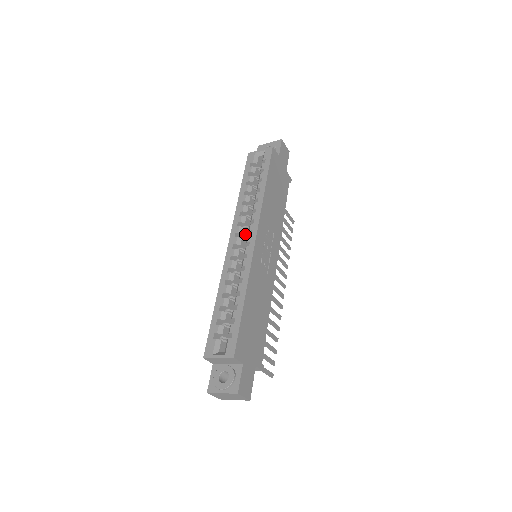
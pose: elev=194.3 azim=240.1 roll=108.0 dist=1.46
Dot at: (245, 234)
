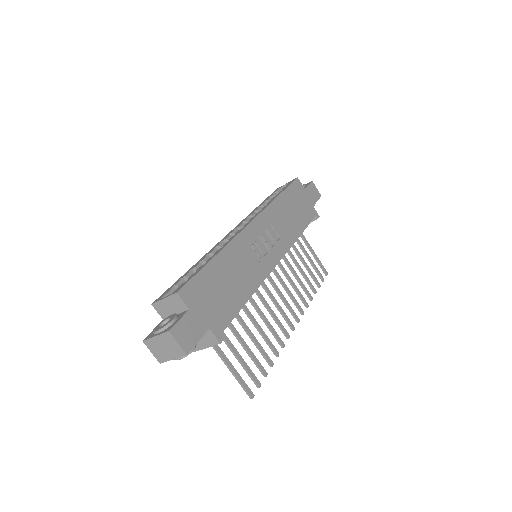
Dot at: occluded
